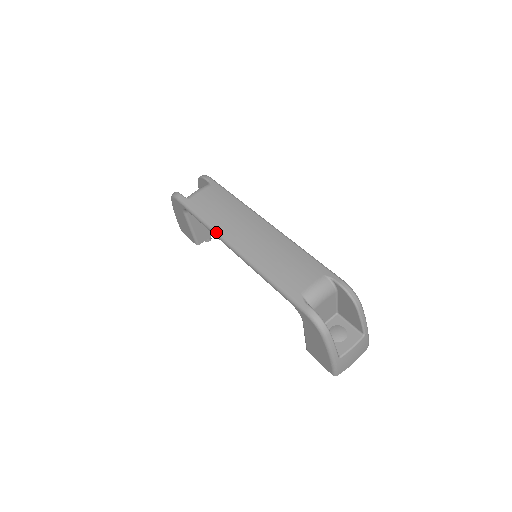
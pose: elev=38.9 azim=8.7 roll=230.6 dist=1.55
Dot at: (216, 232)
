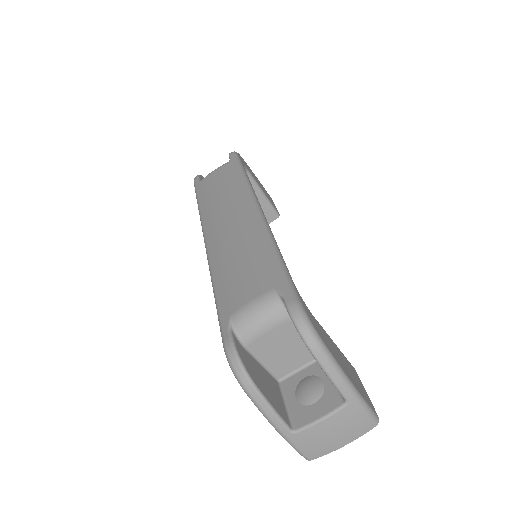
Dot at: (201, 221)
